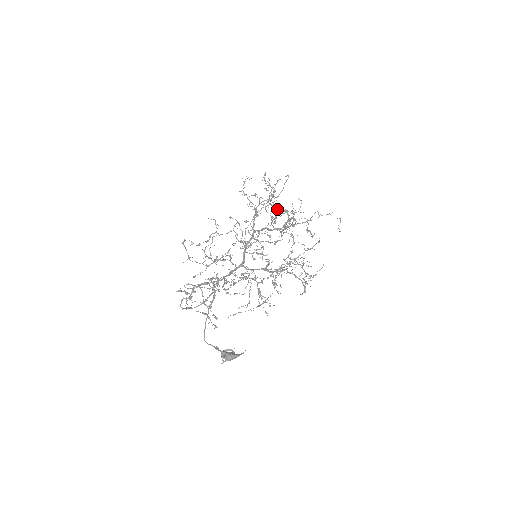
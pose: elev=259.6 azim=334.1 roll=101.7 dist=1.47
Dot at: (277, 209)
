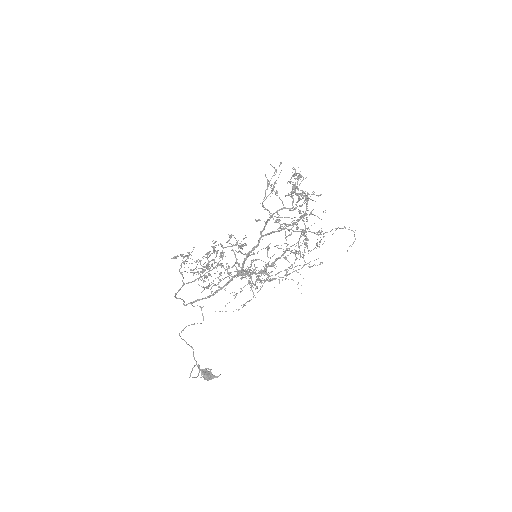
Dot at: occluded
